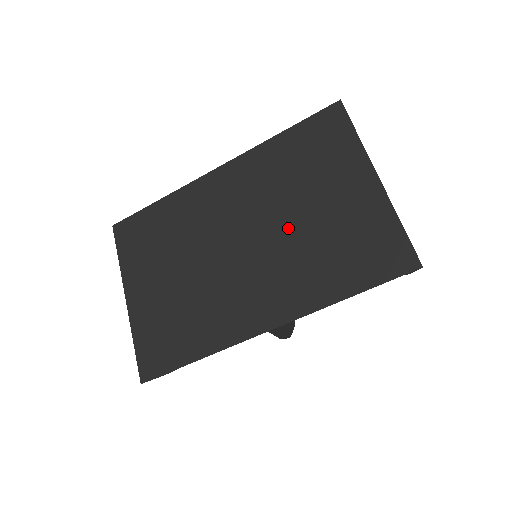
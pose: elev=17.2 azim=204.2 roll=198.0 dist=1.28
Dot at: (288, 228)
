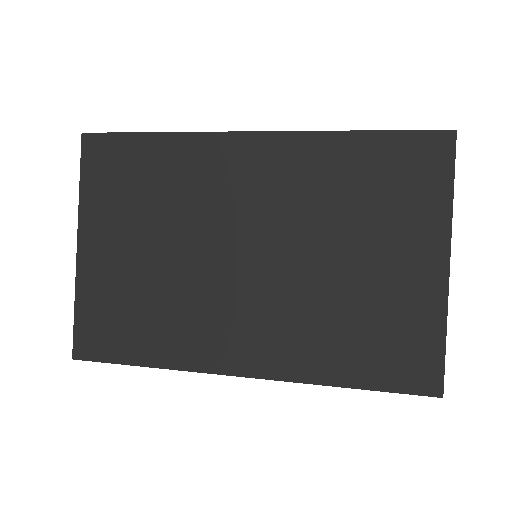
Dot at: (314, 269)
